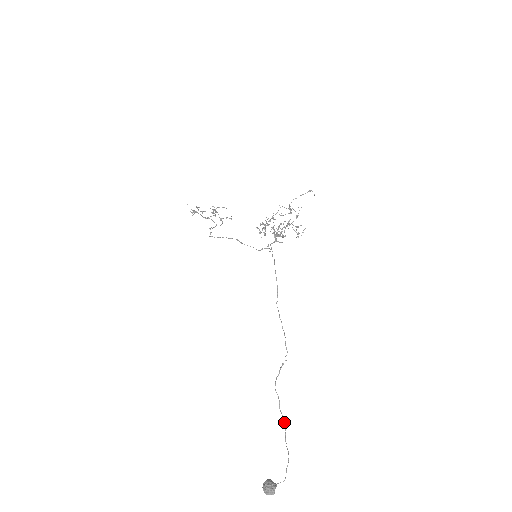
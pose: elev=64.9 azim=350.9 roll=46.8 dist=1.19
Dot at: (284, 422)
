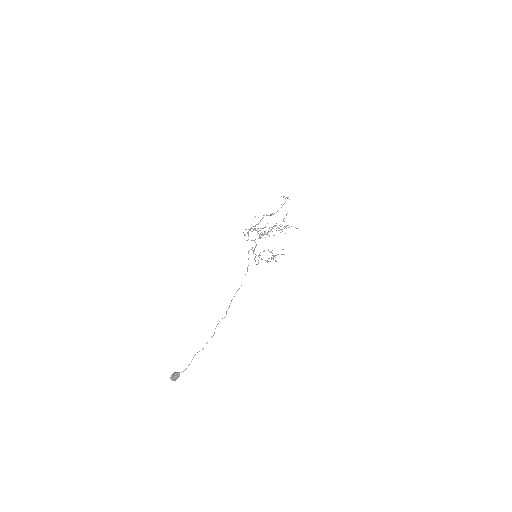
Dot at: occluded
